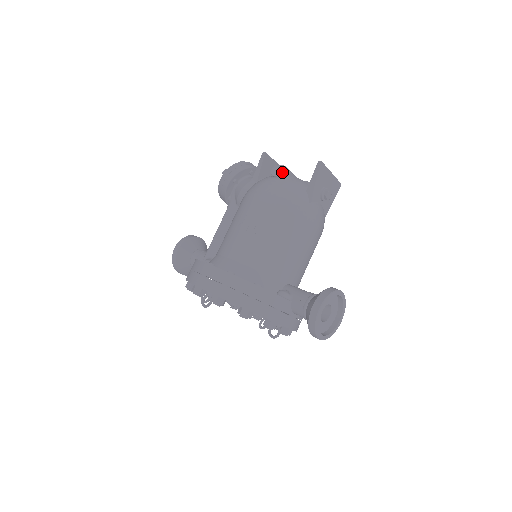
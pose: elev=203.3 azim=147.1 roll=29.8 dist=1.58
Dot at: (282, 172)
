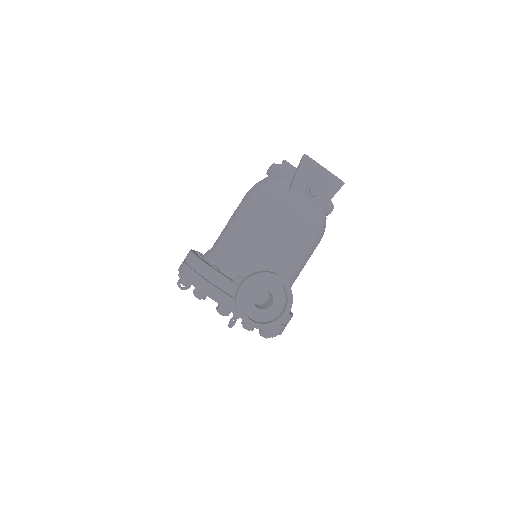
Dot at: (273, 169)
